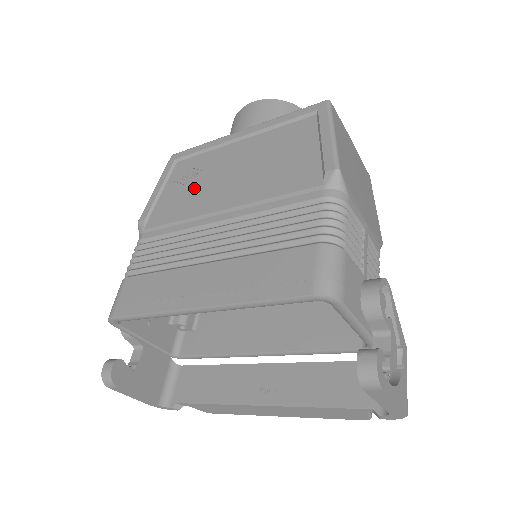
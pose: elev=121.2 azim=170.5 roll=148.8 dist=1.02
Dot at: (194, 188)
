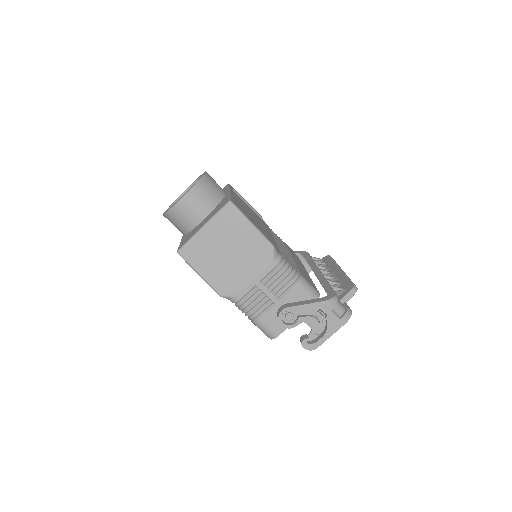
Dot at: occluded
